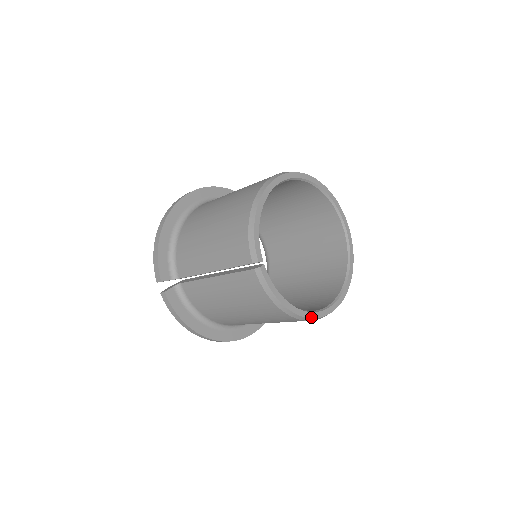
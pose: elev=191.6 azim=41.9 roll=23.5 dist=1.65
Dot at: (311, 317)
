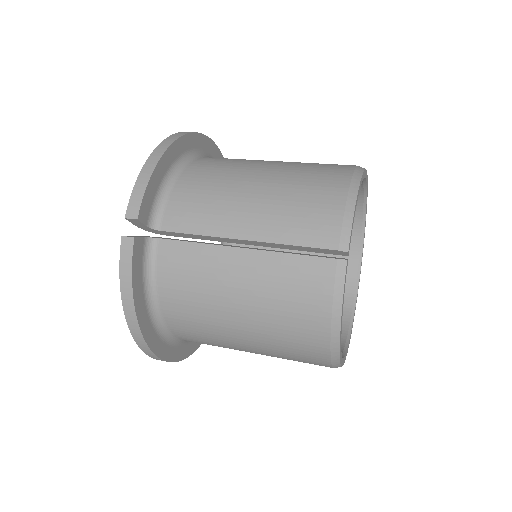
Dot at: (340, 360)
